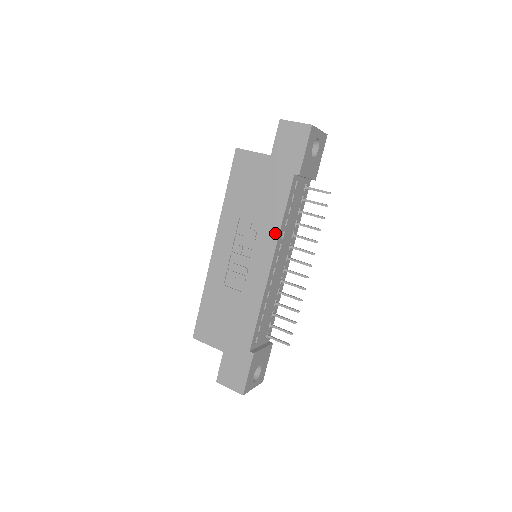
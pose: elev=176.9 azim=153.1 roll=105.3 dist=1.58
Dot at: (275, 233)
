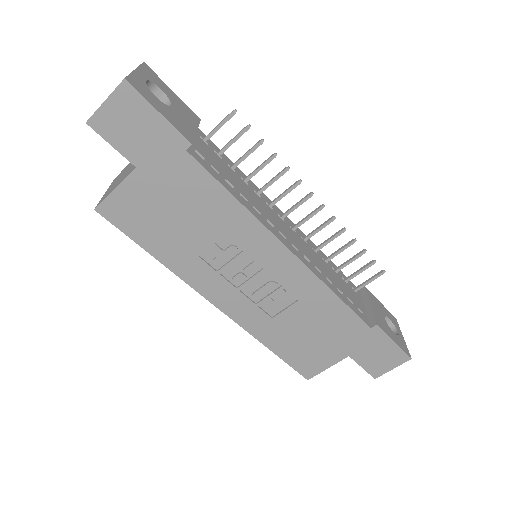
Dot at: (251, 223)
